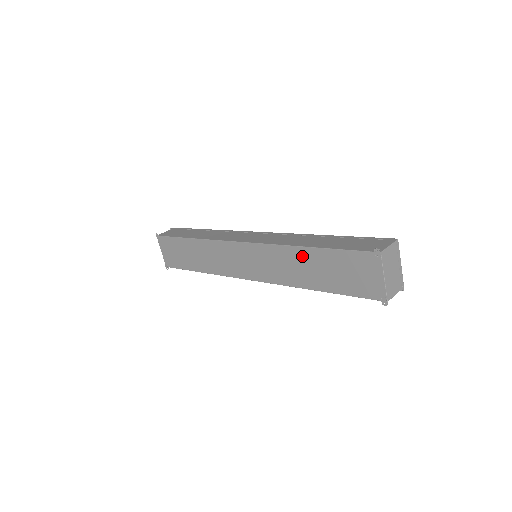
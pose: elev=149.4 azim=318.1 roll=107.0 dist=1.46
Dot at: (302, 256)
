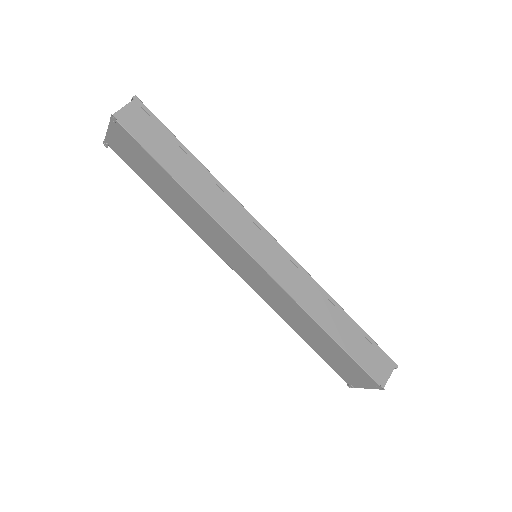
Dot at: (314, 328)
